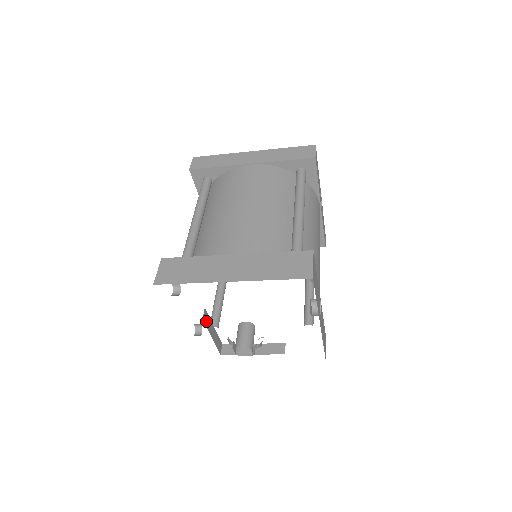
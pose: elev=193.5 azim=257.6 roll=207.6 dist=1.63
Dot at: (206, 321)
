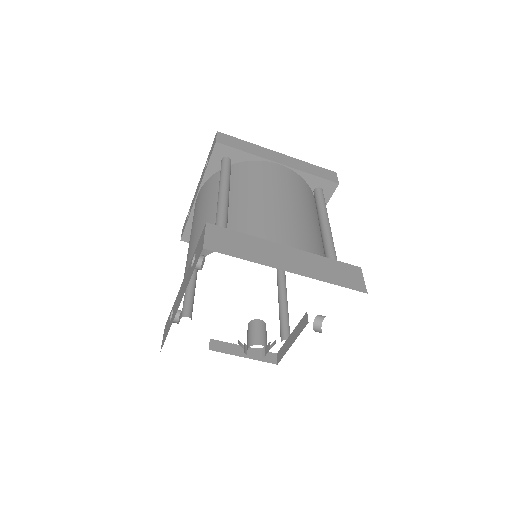
Dot at: occluded
